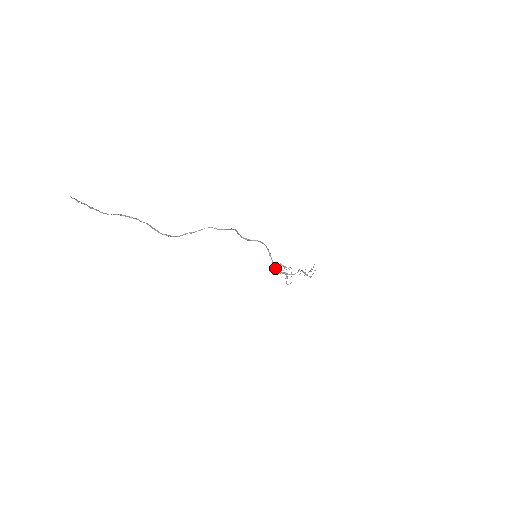
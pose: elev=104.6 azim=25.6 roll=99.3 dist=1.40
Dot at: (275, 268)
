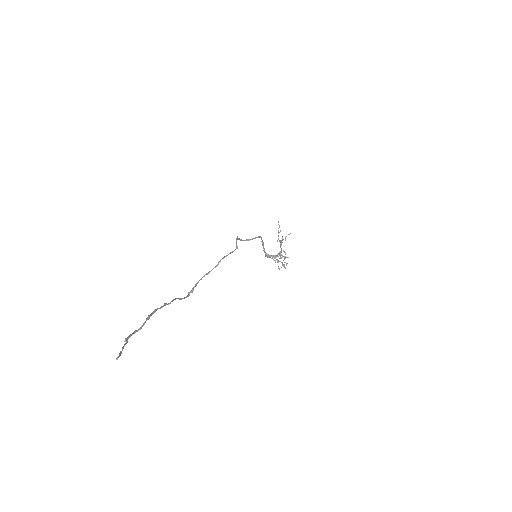
Dot at: (266, 255)
